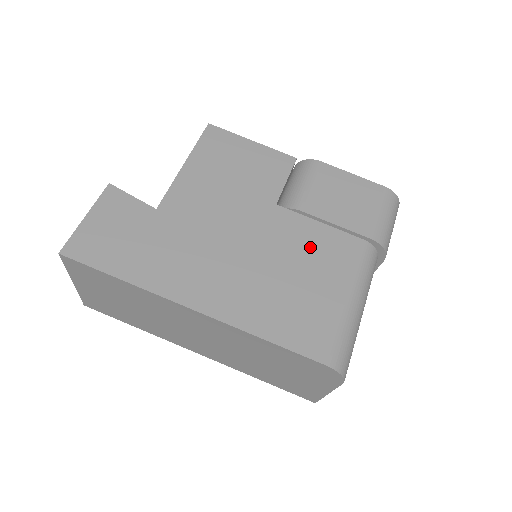
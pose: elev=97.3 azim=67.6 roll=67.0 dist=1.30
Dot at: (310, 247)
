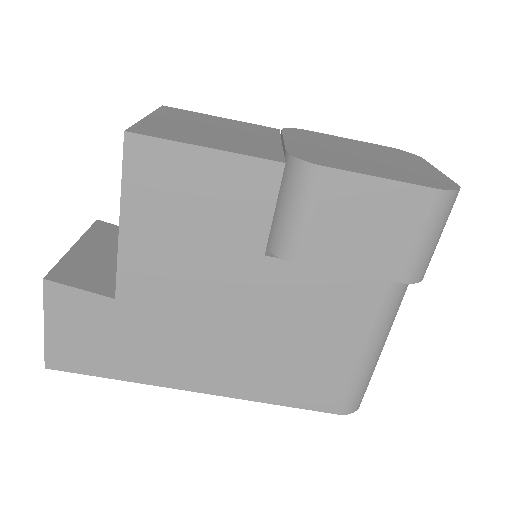
Dot at: (316, 305)
